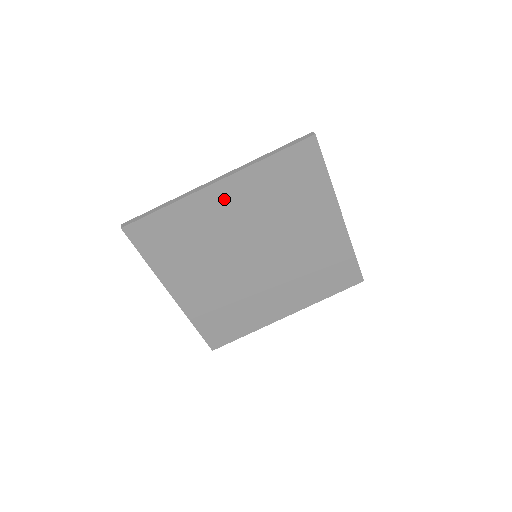
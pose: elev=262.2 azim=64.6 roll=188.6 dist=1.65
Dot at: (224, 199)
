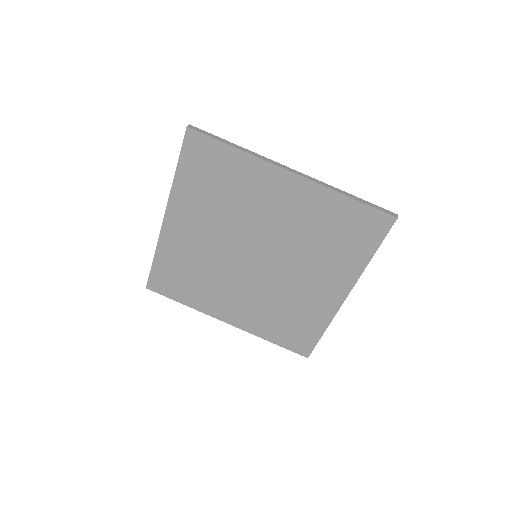
Dot at: (283, 190)
